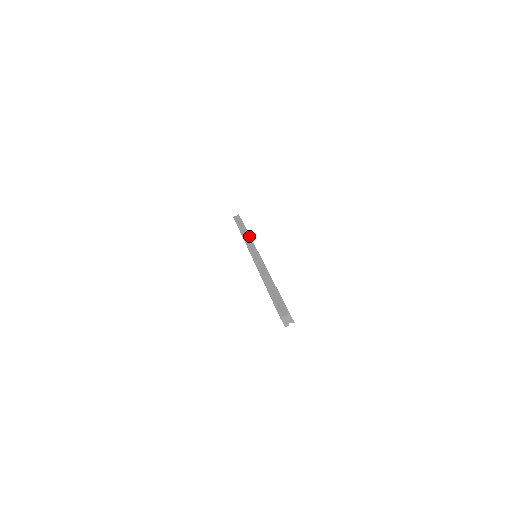
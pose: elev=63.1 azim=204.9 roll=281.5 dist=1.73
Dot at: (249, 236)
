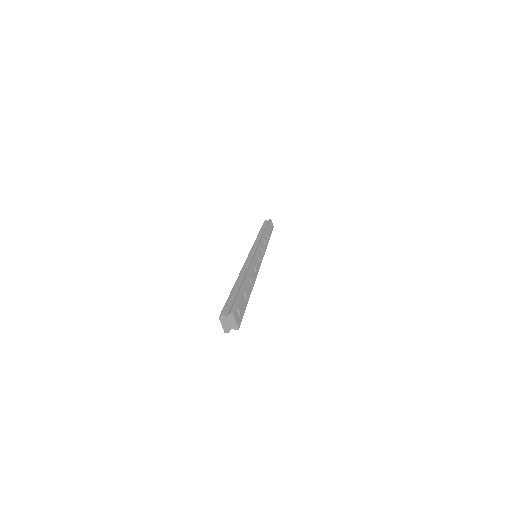
Dot at: (262, 236)
